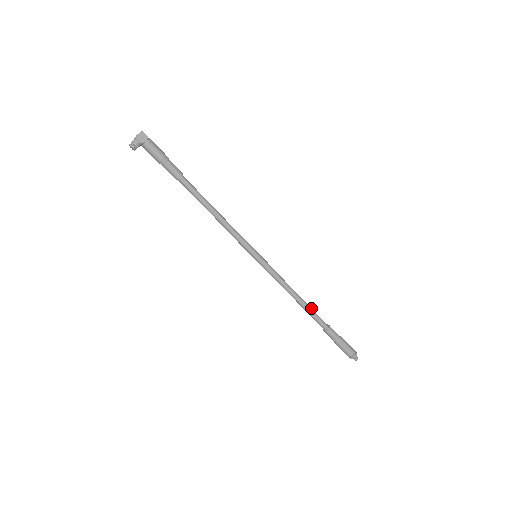
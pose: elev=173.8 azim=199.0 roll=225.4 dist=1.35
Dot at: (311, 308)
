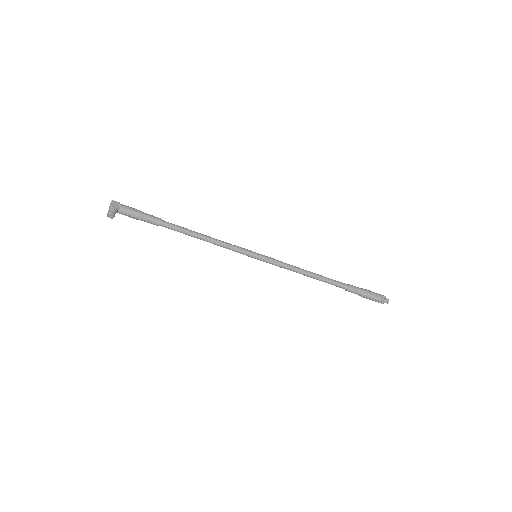
Dot at: (325, 277)
